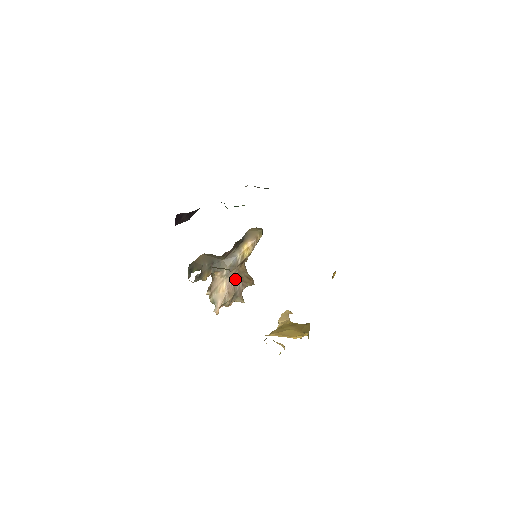
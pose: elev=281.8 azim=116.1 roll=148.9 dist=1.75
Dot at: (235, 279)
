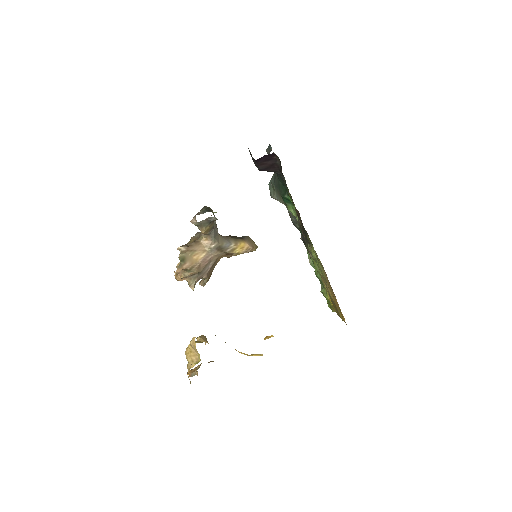
Dot at: (211, 261)
